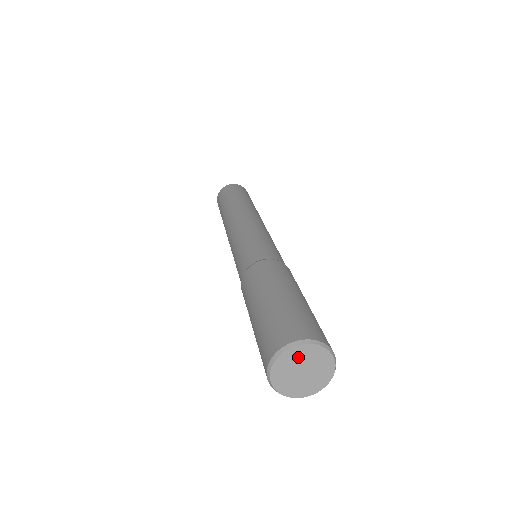
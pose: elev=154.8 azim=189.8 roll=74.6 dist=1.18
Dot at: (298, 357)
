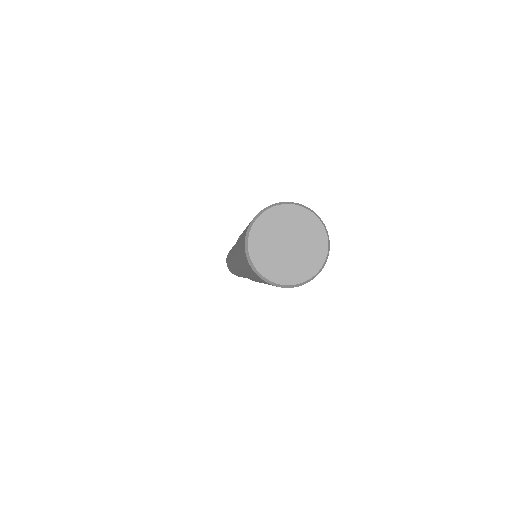
Dot at: (303, 226)
